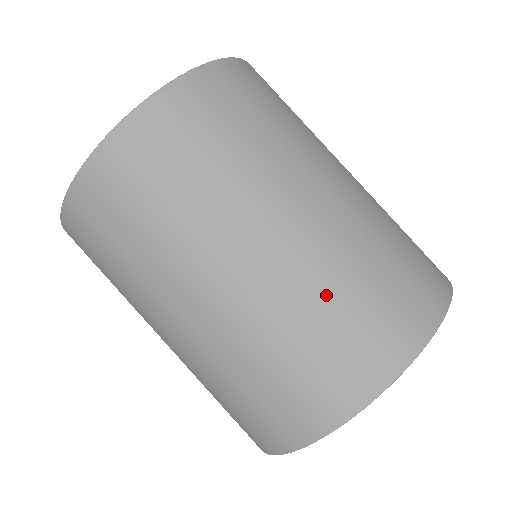
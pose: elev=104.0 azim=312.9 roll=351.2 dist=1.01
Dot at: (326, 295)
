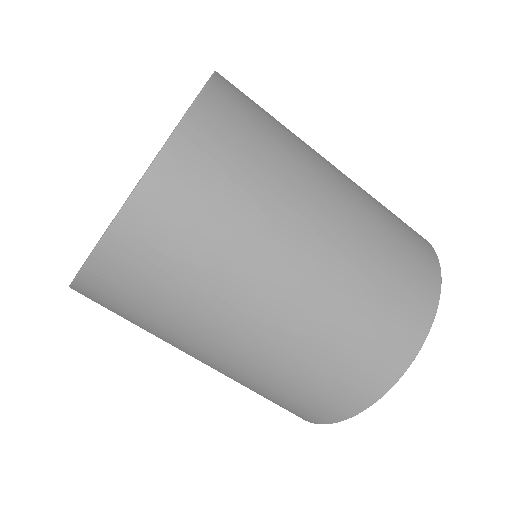
Dot at: occluded
